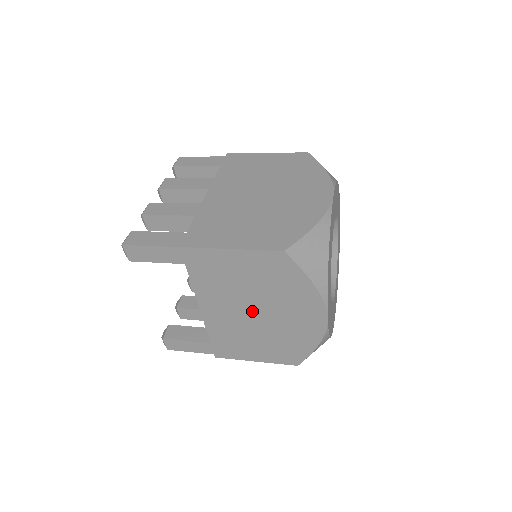
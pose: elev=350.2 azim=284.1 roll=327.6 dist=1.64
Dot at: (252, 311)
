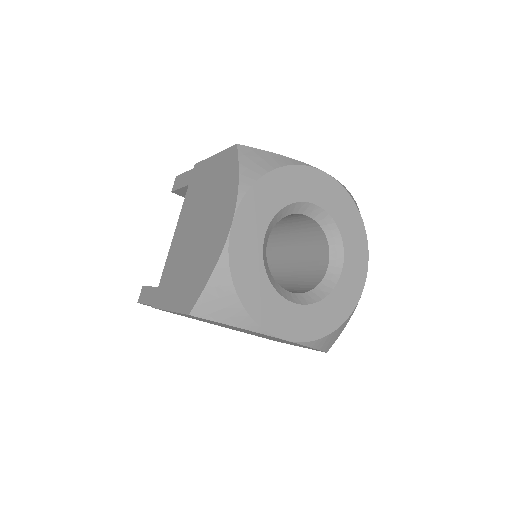
Dot at: (196, 227)
